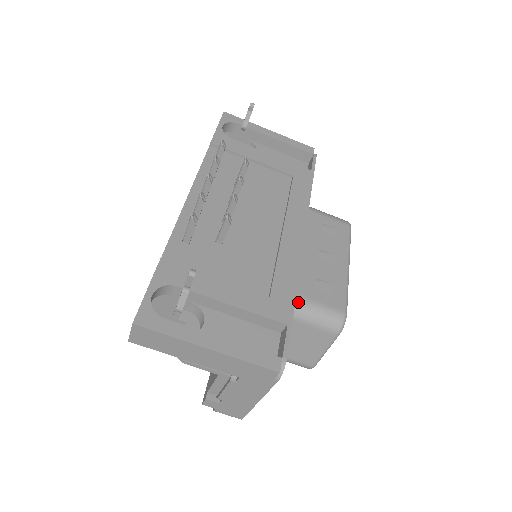
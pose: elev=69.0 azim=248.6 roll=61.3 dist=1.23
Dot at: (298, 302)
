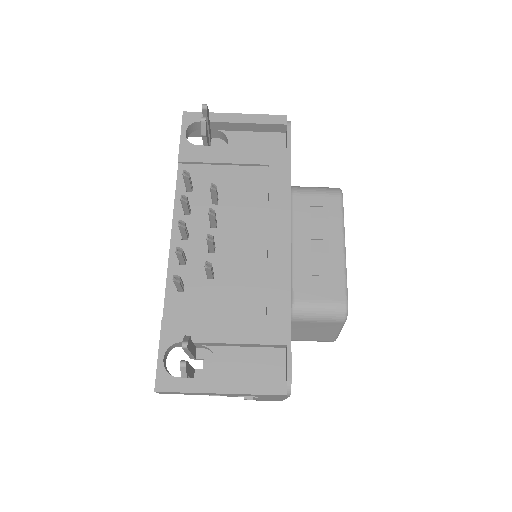
Dot at: (298, 308)
